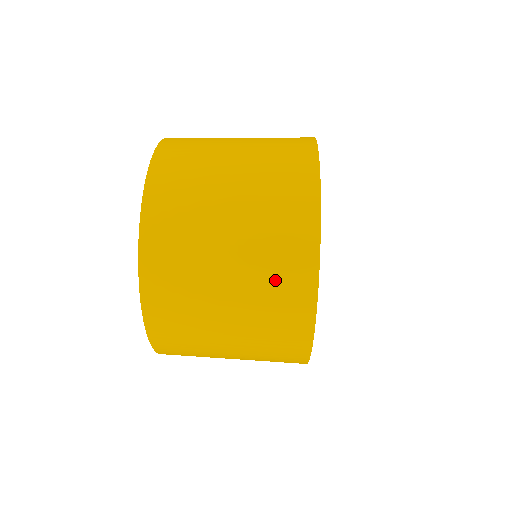
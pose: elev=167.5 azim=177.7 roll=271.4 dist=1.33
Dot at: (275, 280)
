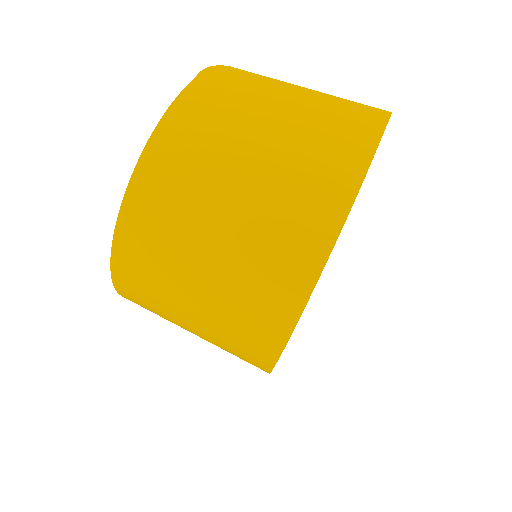
Dot at: (235, 344)
